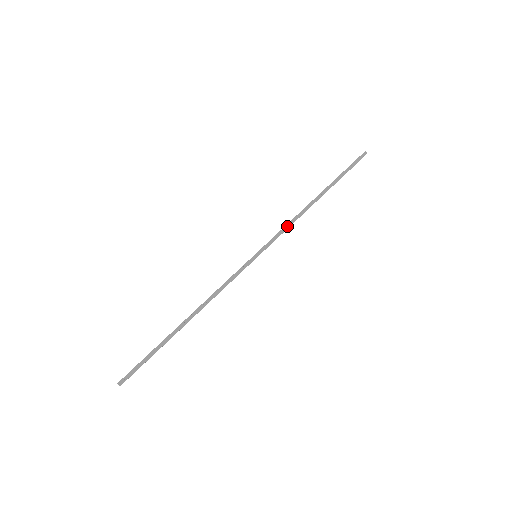
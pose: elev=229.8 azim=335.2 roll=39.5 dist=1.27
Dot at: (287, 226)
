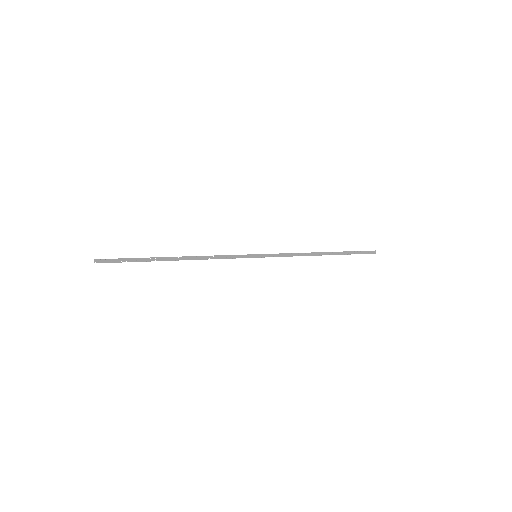
Dot at: (291, 254)
